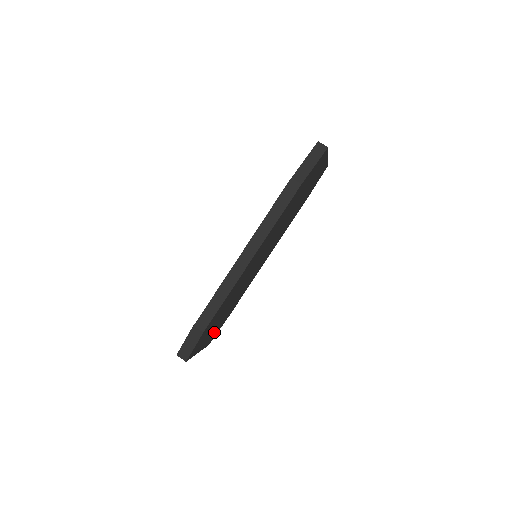
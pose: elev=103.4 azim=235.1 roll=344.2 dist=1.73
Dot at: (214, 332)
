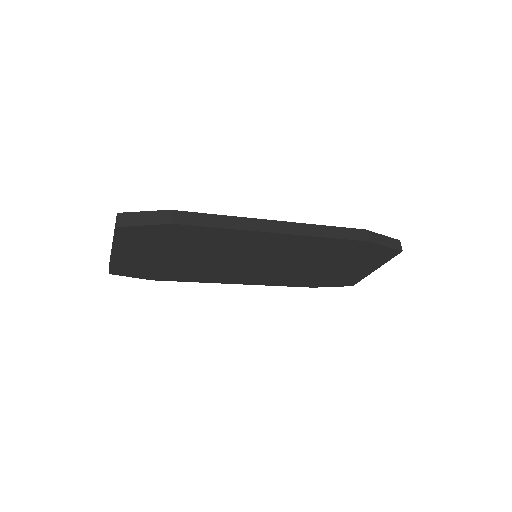
Dot at: (139, 264)
